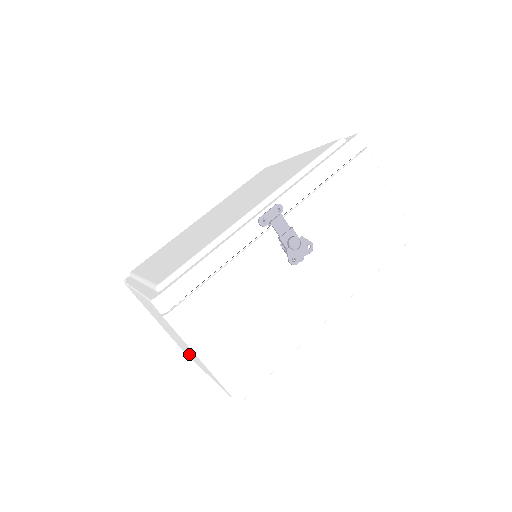
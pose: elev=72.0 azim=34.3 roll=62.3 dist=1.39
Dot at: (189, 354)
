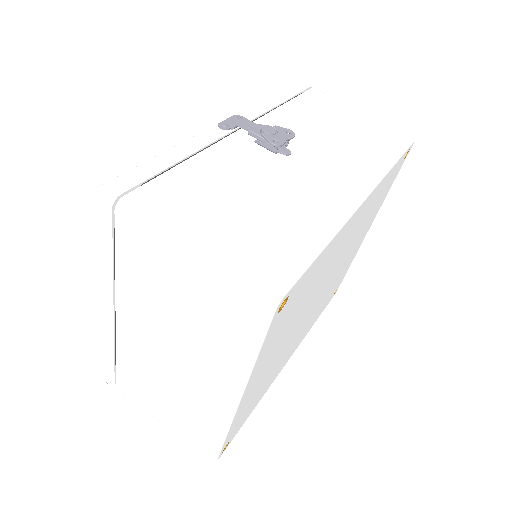
Dot at: (203, 384)
